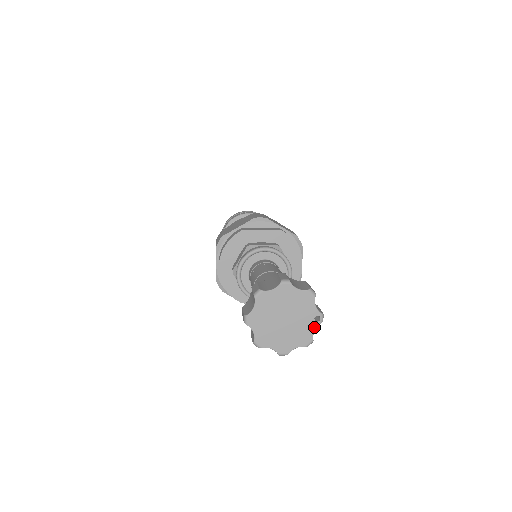
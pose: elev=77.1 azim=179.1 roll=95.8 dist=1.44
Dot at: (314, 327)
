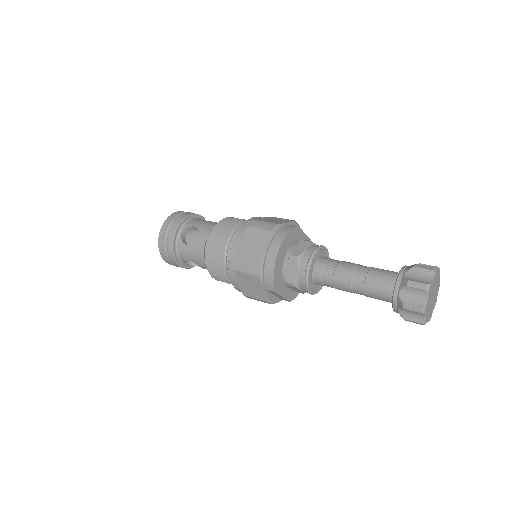
Dot at: occluded
